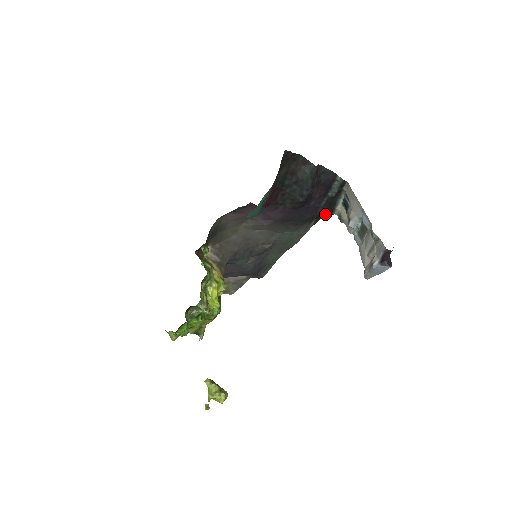
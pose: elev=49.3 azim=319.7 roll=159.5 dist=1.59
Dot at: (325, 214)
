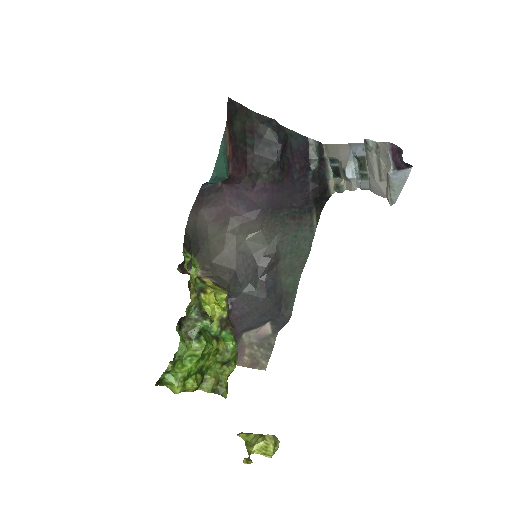
Dot at: (321, 195)
